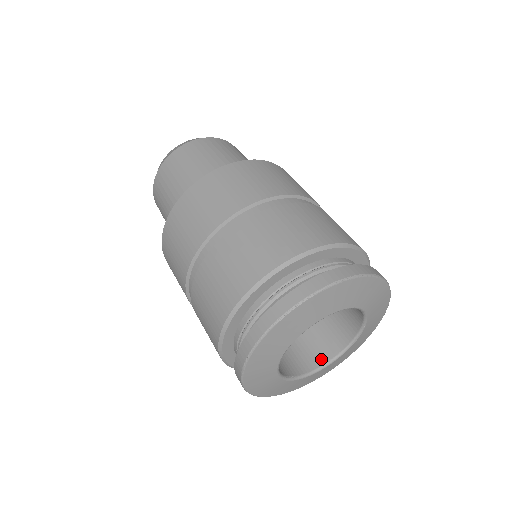
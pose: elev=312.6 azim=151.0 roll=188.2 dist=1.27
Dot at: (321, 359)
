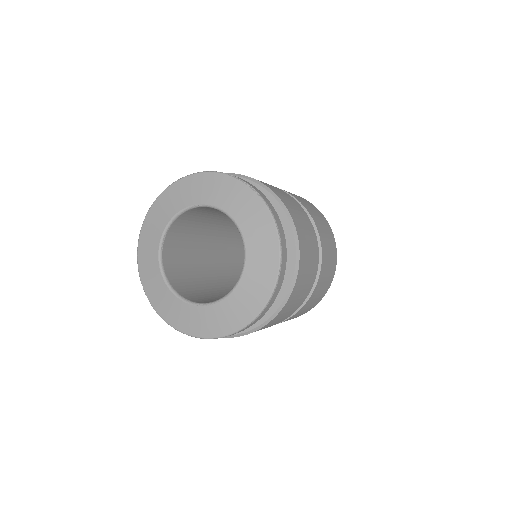
Dot at: (176, 286)
